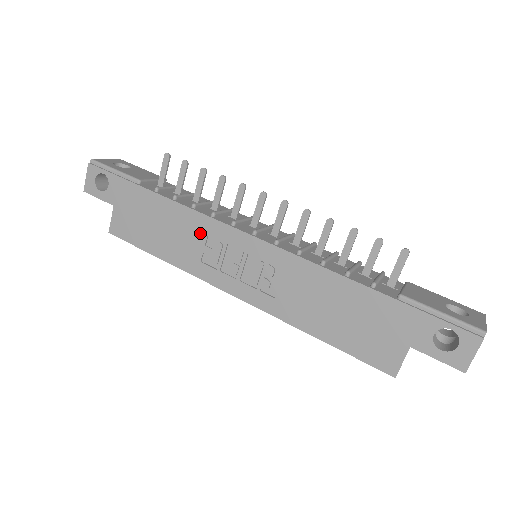
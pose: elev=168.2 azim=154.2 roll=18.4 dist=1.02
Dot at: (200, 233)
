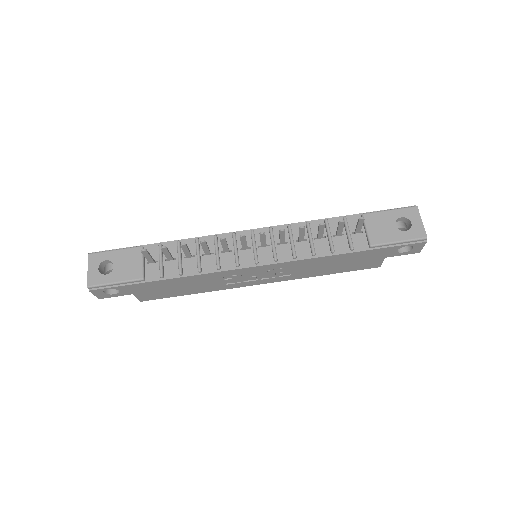
Dot at: (216, 278)
